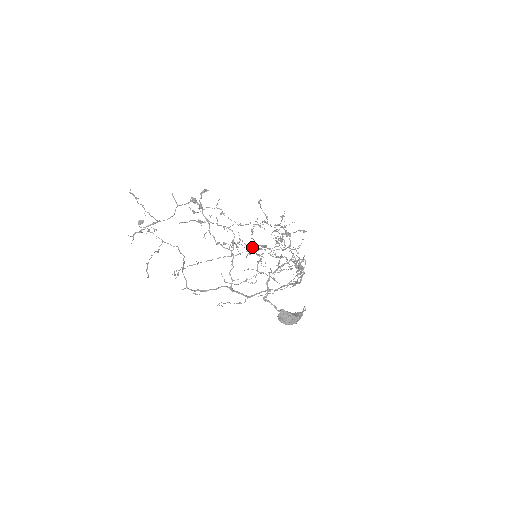
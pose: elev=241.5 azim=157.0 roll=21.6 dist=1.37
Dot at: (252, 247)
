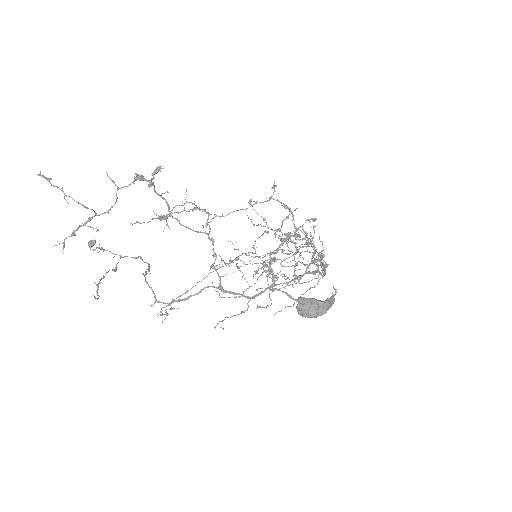
Dot at: (257, 263)
